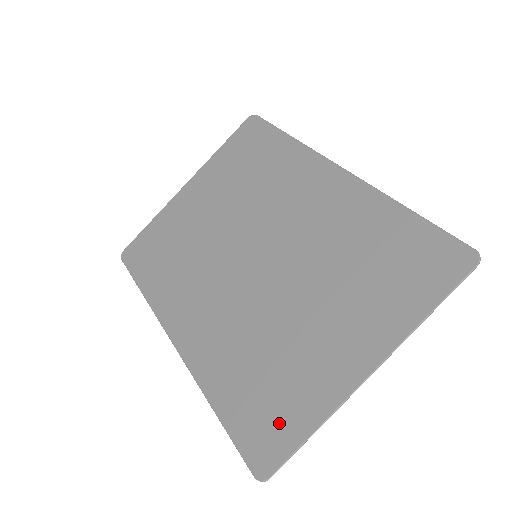
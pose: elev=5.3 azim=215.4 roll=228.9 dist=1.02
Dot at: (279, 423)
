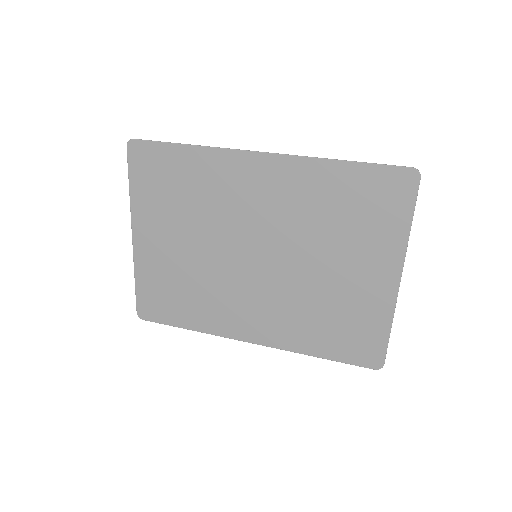
Dot at: (366, 338)
